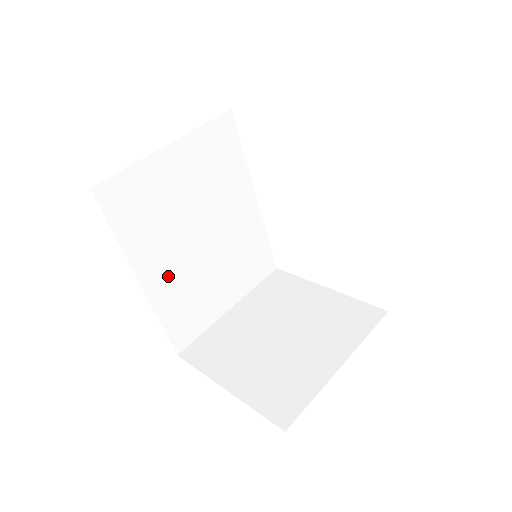
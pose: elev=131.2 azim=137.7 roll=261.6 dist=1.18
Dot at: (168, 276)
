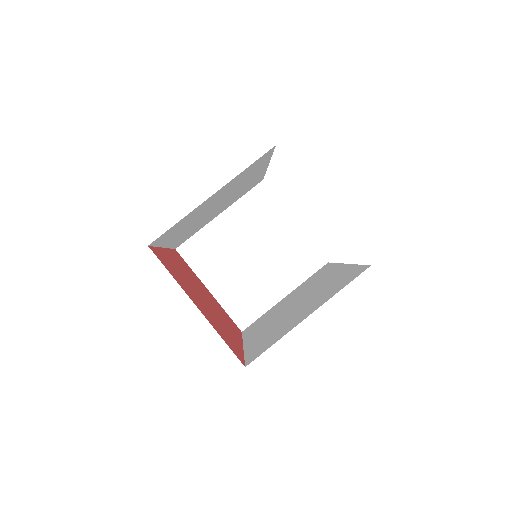
Dot at: (184, 233)
